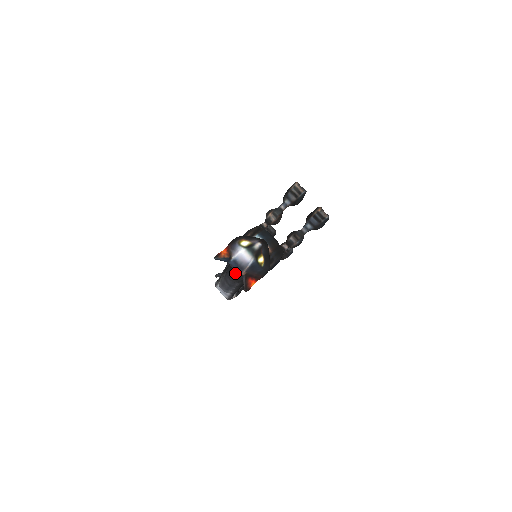
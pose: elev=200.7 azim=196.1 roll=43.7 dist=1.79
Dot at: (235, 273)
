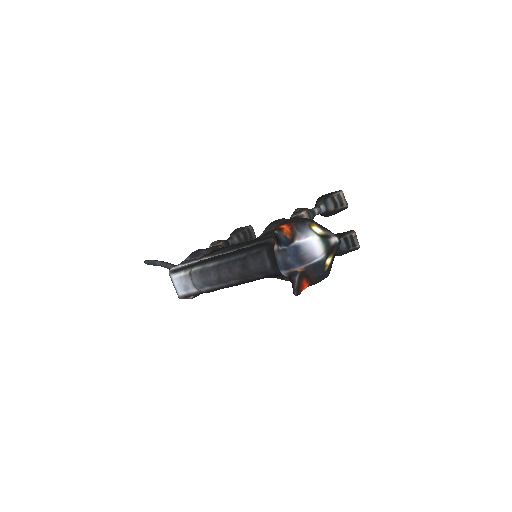
Dot at: (254, 265)
